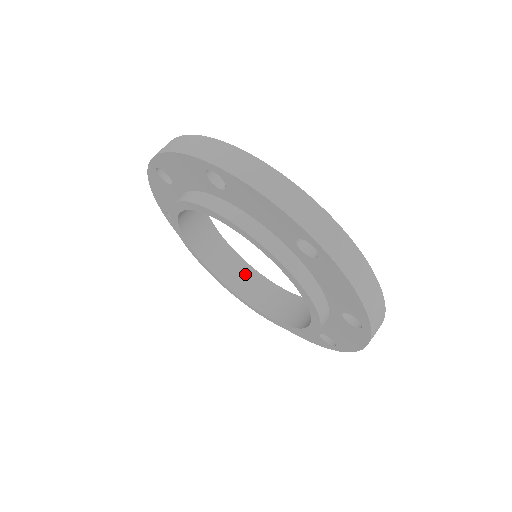
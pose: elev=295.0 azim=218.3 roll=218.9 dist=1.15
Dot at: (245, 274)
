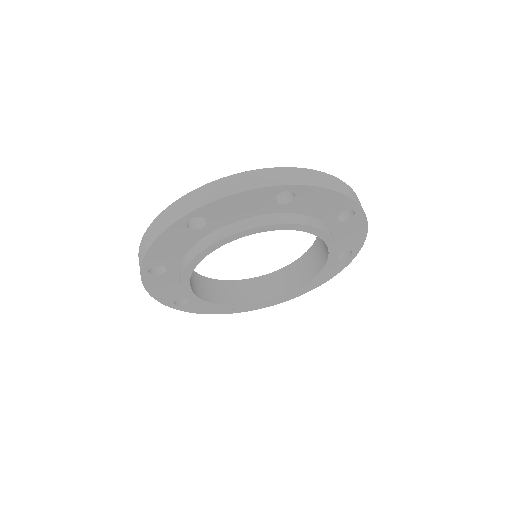
Dot at: (213, 287)
